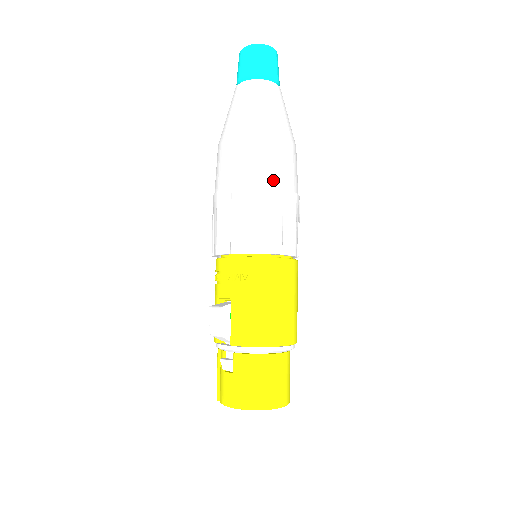
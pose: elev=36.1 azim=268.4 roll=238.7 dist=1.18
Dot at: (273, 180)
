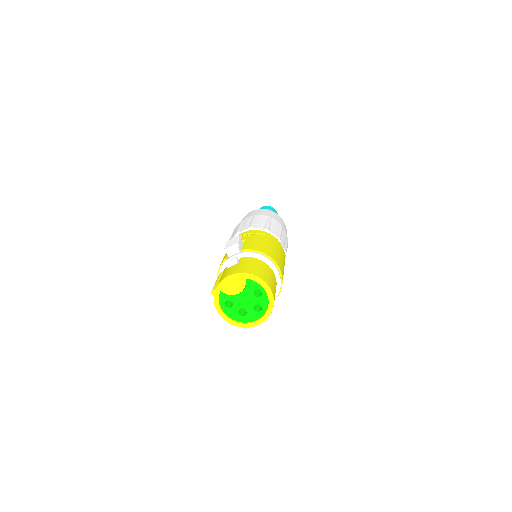
Dot at: occluded
